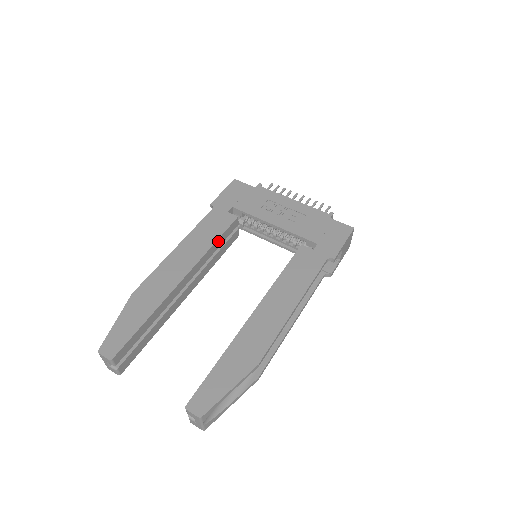
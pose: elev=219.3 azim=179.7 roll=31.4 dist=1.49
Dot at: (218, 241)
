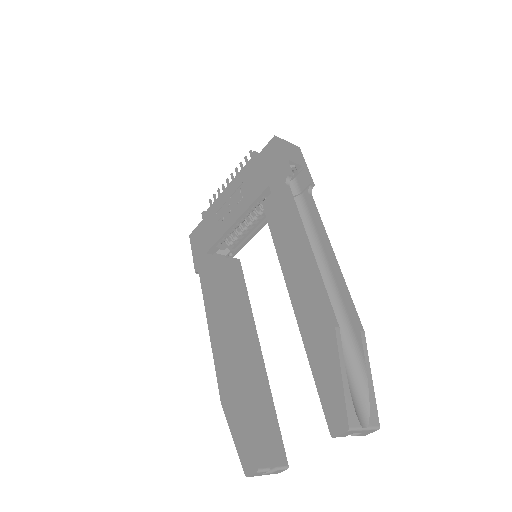
Dot at: (224, 287)
